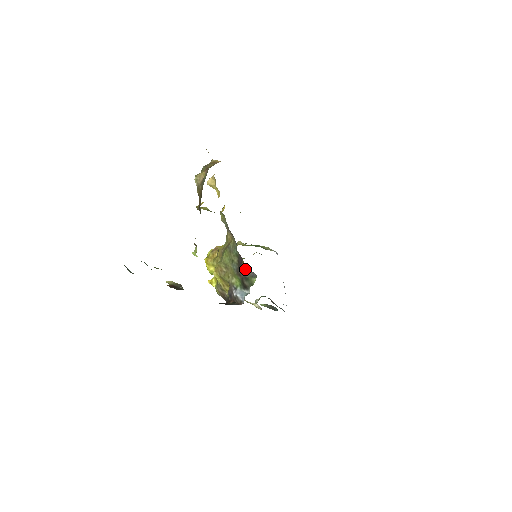
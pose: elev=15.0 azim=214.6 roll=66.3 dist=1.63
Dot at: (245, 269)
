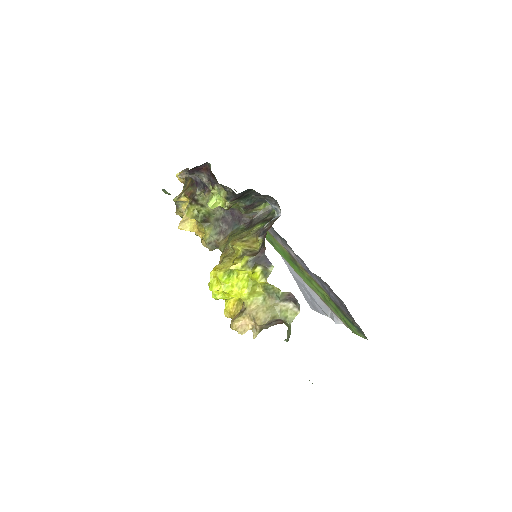
Dot at: (259, 217)
